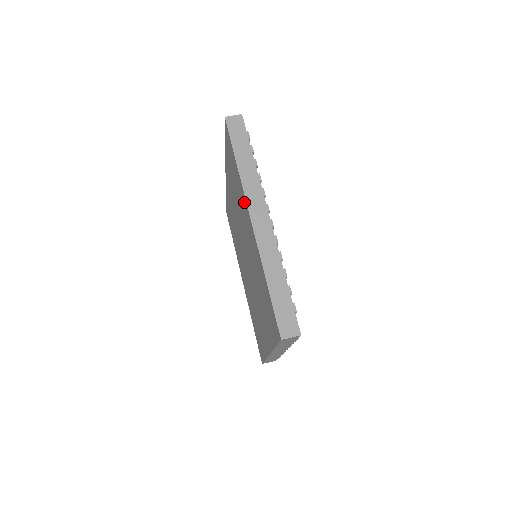
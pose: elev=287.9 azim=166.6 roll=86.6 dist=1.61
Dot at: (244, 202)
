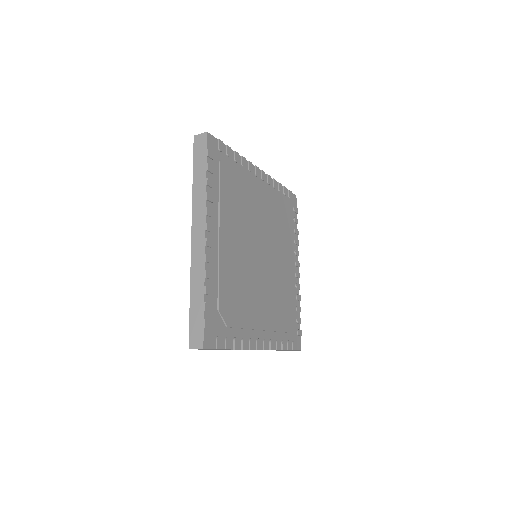
Dot at: occluded
